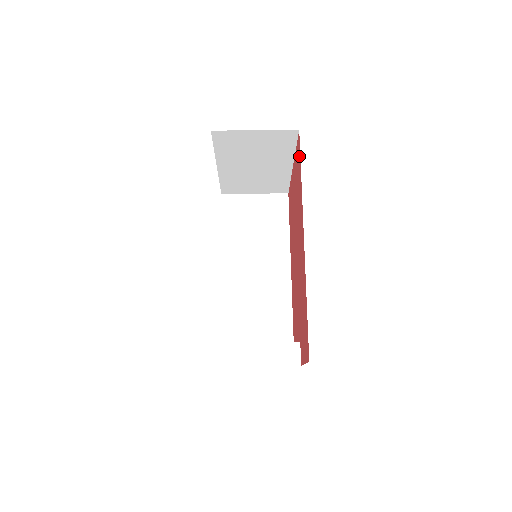
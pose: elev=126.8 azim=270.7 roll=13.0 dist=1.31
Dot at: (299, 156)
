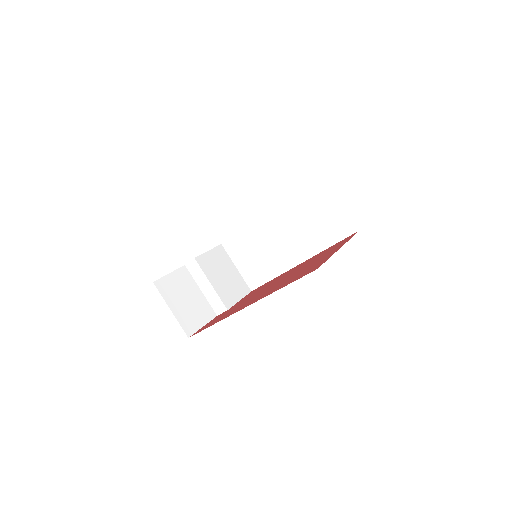
Dot at: (302, 276)
